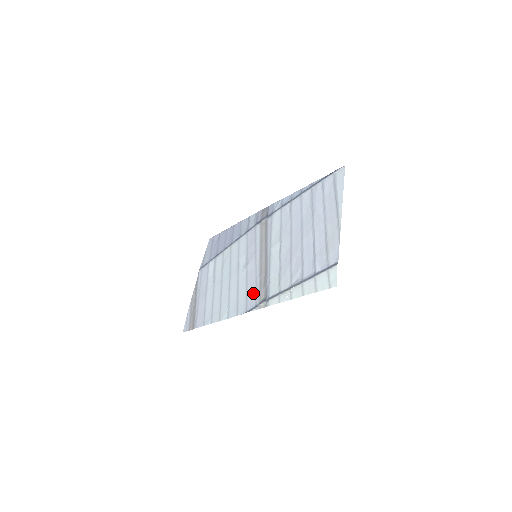
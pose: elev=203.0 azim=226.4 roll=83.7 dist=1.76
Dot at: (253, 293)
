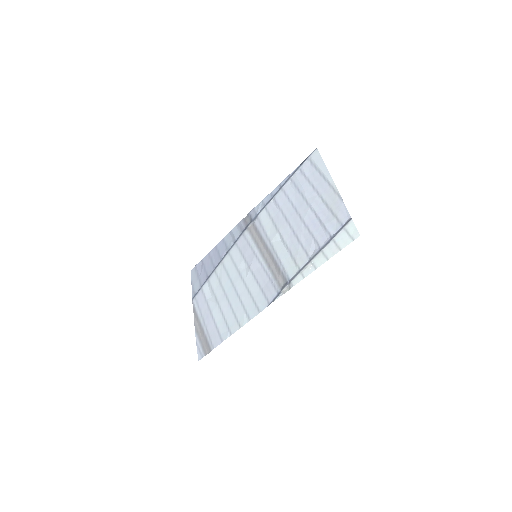
Dot at: (269, 285)
